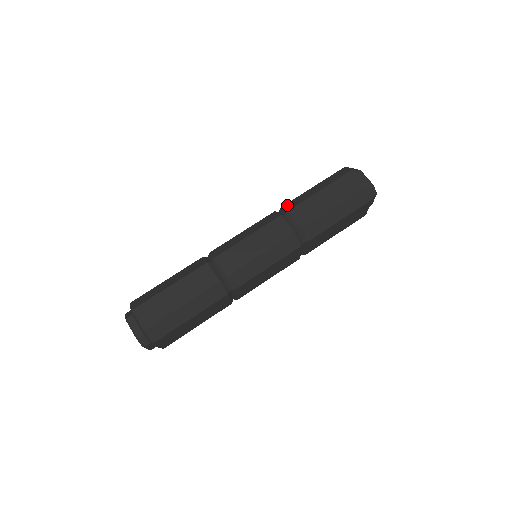
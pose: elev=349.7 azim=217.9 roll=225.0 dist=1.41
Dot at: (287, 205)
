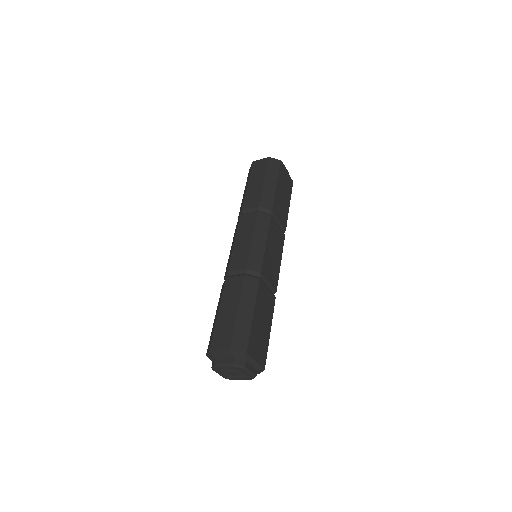
Dot at: (239, 212)
